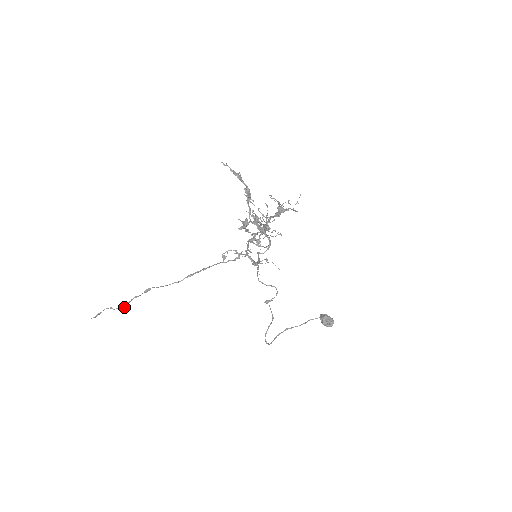
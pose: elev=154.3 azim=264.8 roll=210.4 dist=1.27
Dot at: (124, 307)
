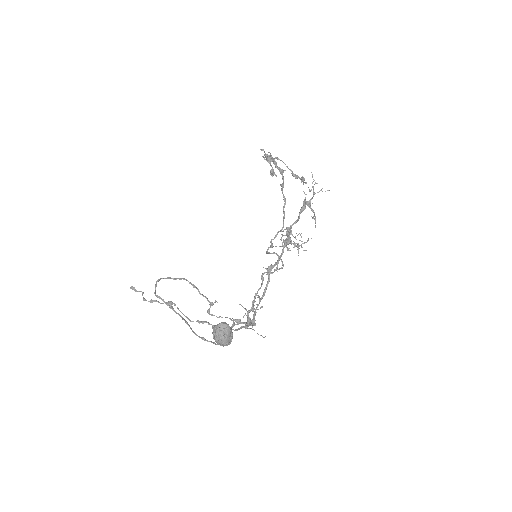
Dot at: occluded
